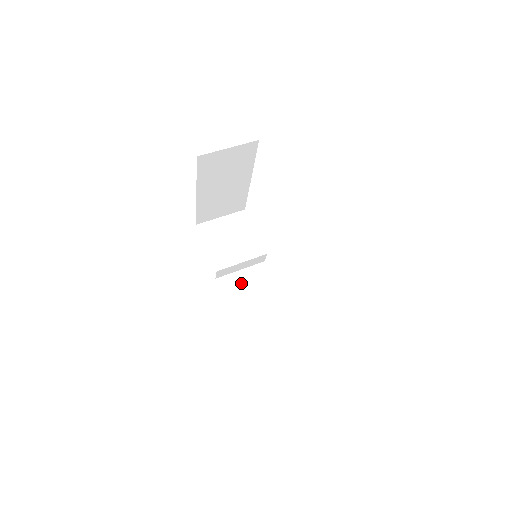
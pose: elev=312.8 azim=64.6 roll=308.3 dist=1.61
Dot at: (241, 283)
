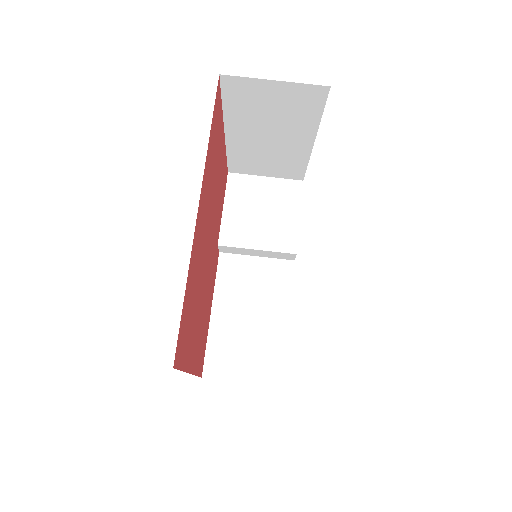
Dot at: (247, 274)
